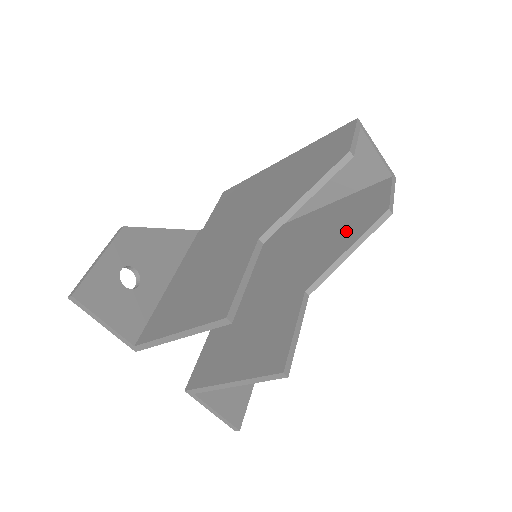
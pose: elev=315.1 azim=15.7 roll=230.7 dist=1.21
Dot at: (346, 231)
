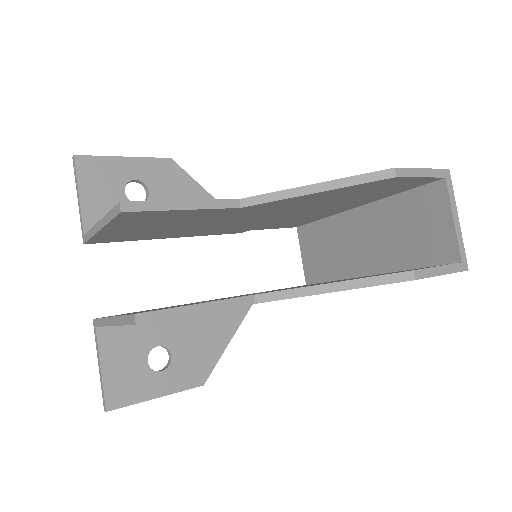
Dot at: occluded
